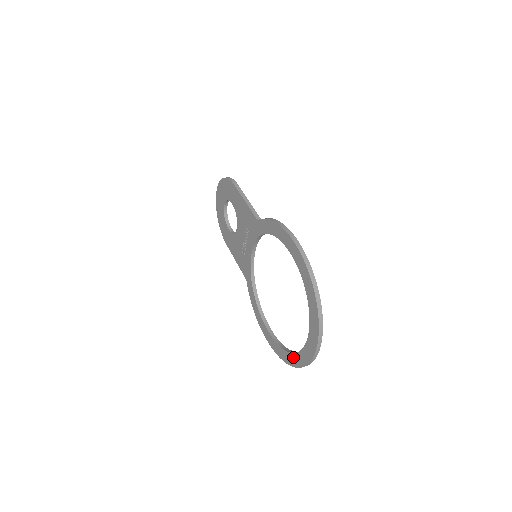
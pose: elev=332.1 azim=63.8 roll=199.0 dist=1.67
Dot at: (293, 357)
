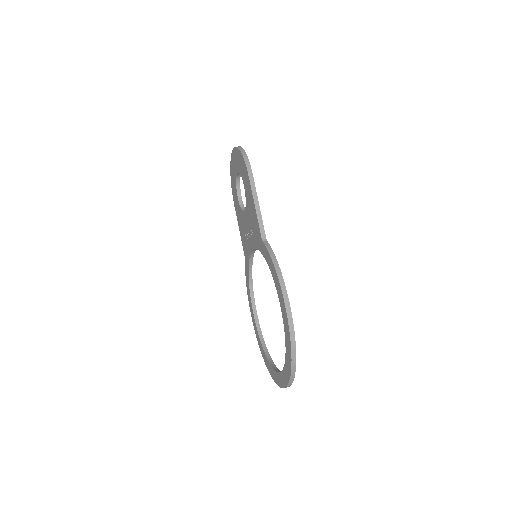
Dot at: (267, 361)
